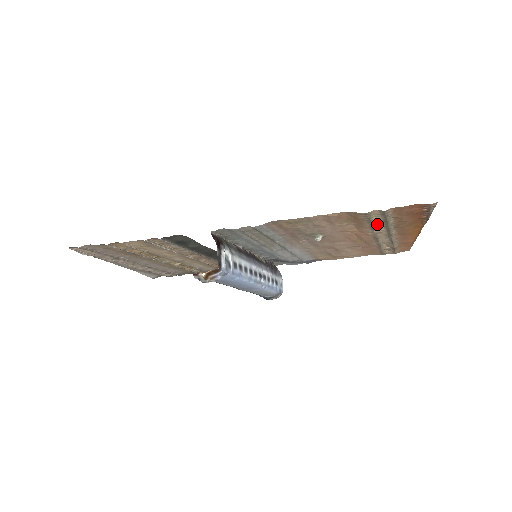
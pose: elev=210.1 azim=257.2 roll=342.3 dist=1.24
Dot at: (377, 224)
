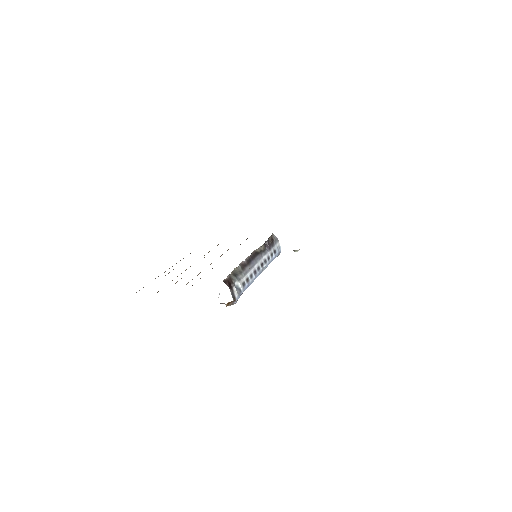
Dot at: occluded
